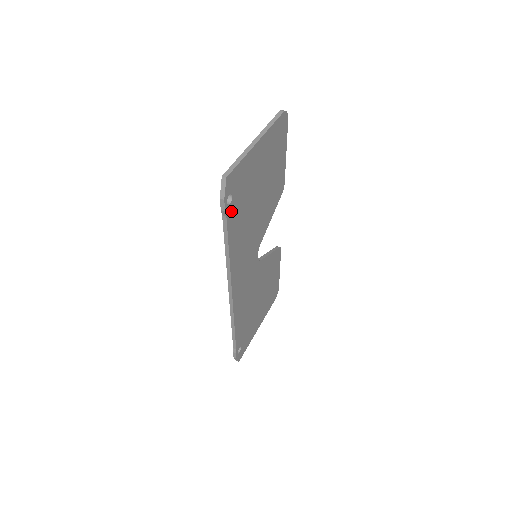
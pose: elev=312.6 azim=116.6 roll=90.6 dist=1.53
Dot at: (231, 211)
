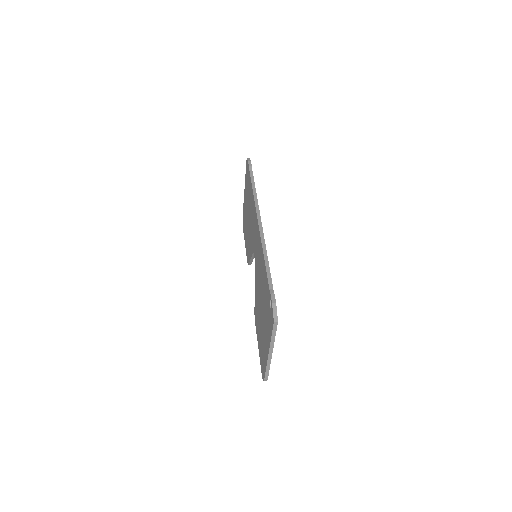
Dot at: occluded
